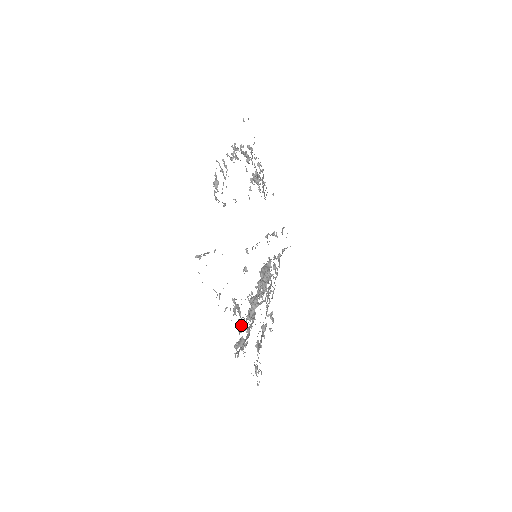
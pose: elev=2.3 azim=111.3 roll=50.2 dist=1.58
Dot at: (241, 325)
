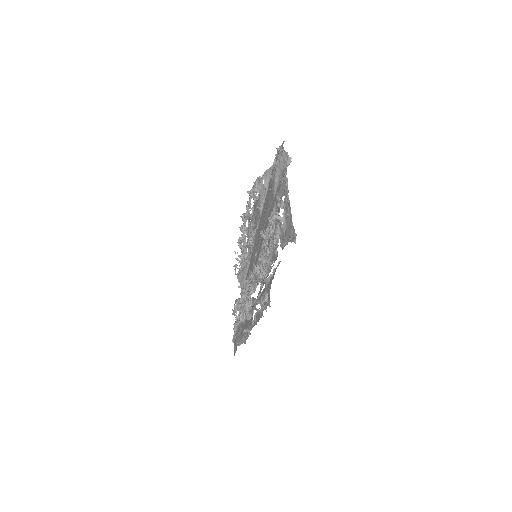
Dot at: occluded
